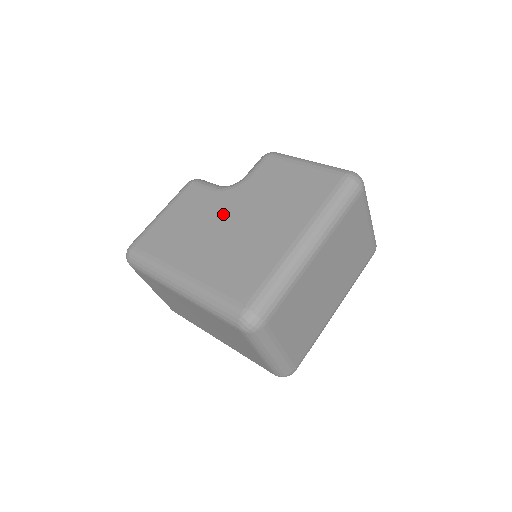
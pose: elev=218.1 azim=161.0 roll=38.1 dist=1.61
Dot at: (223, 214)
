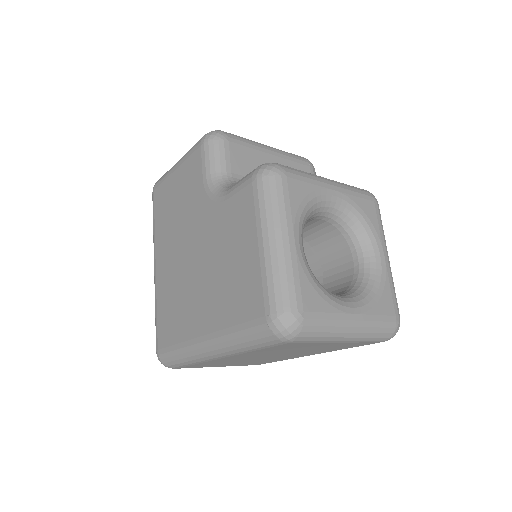
Dot at: (192, 230)
